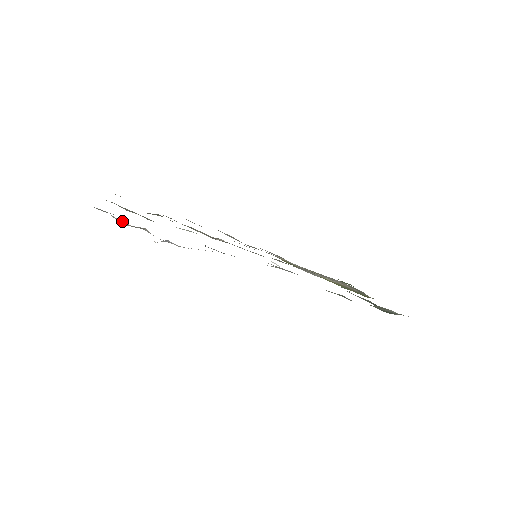
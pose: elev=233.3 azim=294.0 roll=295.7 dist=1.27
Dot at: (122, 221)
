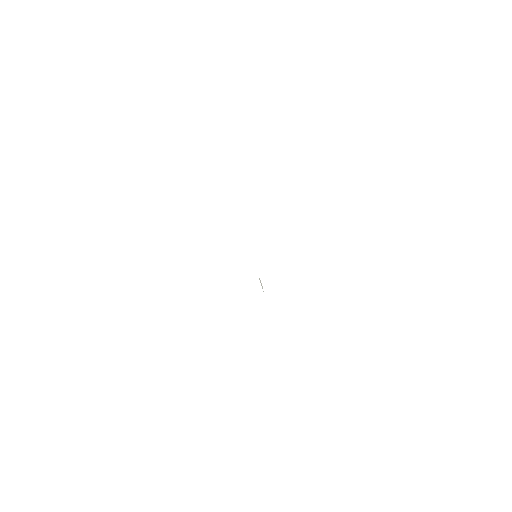
Dot at: occluded
